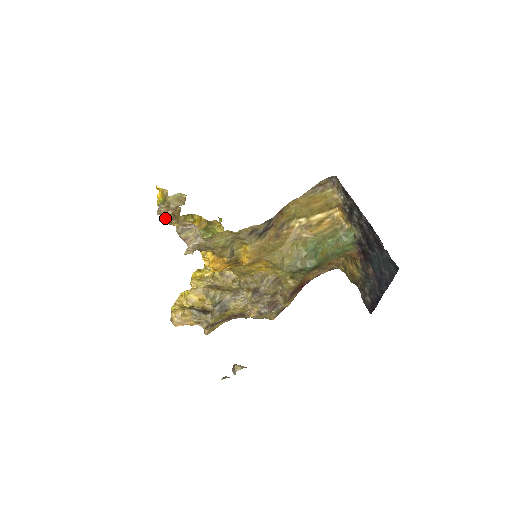
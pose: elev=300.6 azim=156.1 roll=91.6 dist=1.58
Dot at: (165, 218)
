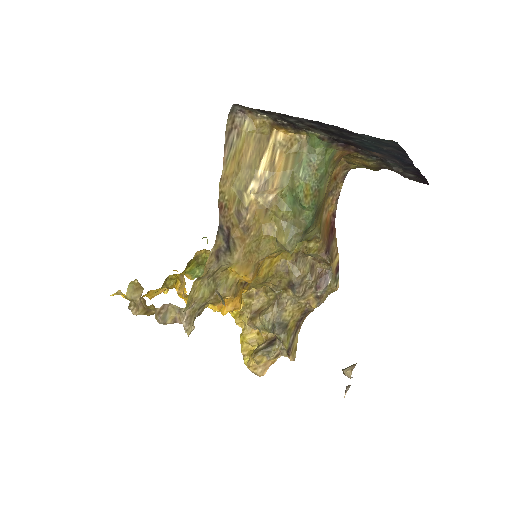
Dot at: occluded
